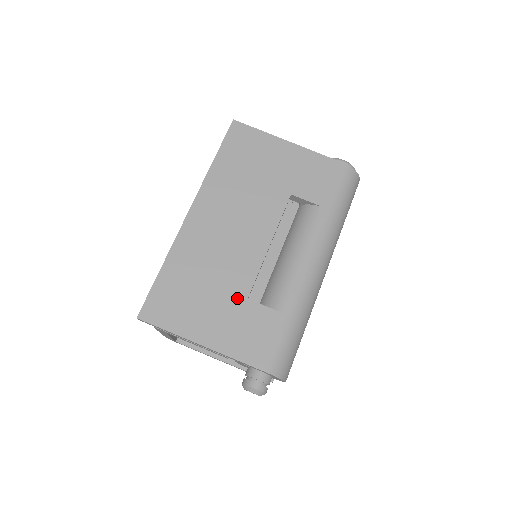
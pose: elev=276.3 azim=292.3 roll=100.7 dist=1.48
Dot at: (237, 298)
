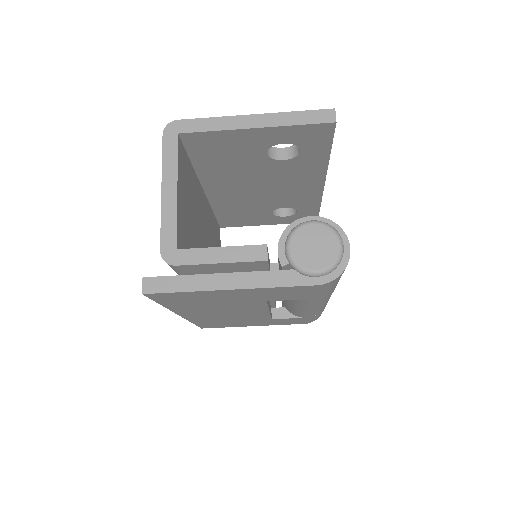
Dot at: (263, 320)
